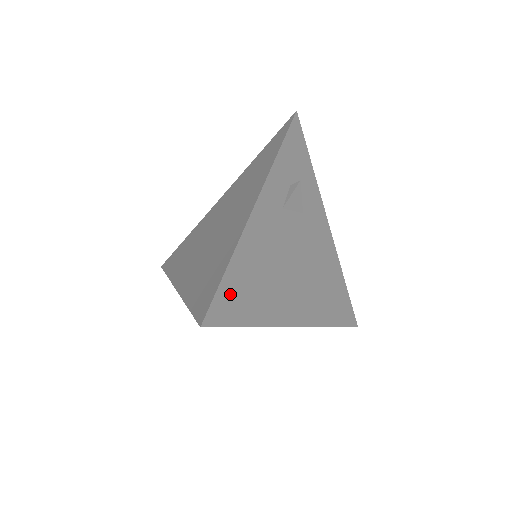
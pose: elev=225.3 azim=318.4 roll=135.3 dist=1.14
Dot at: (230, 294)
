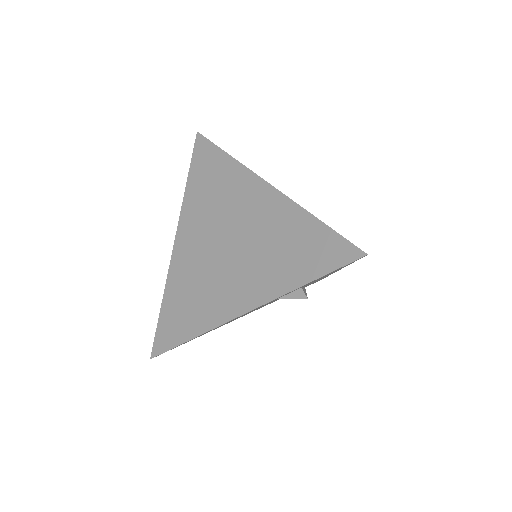
Dot at: occluded
